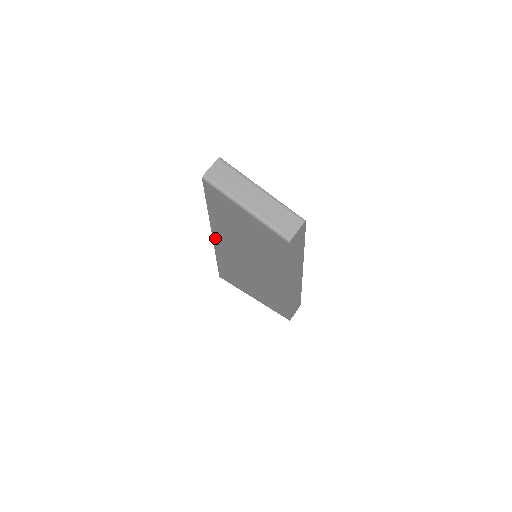
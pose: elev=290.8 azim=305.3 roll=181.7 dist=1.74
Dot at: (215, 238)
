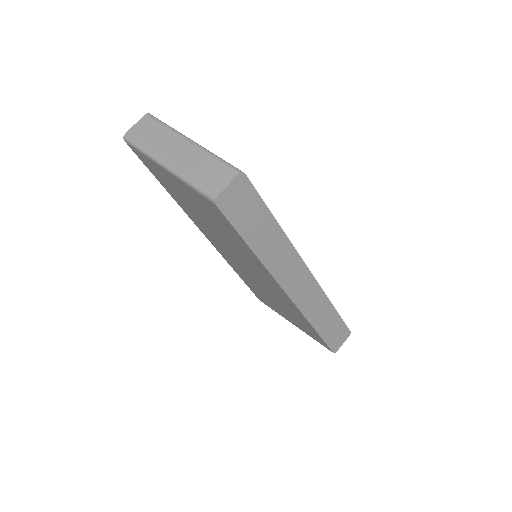
Dot at: (207, 237)
